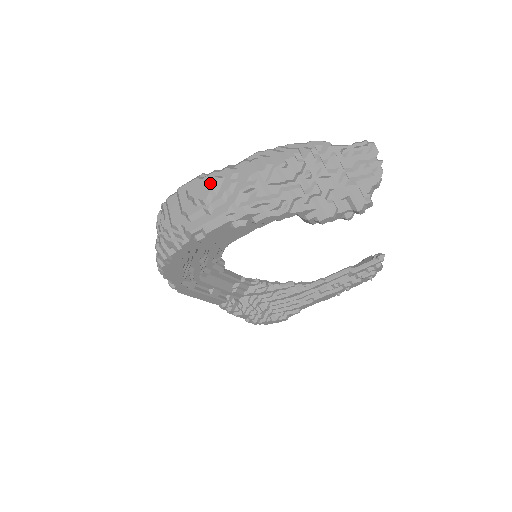
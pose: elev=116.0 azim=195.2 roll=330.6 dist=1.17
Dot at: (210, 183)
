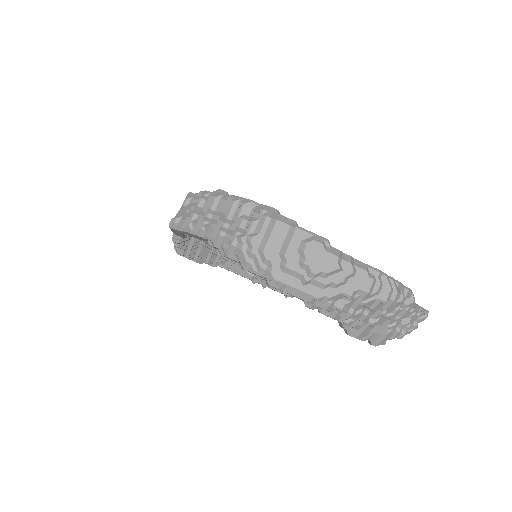
Dot at: (330, 264)
